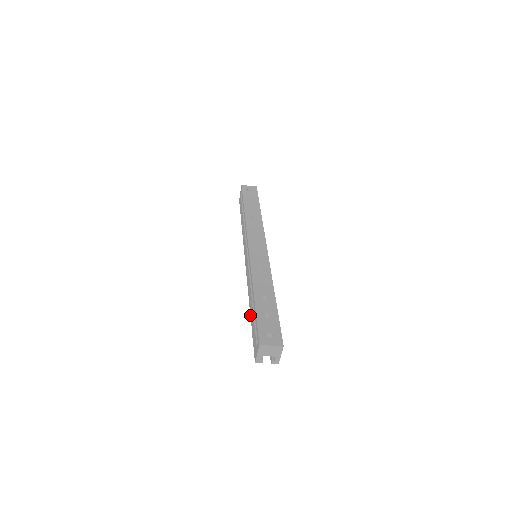
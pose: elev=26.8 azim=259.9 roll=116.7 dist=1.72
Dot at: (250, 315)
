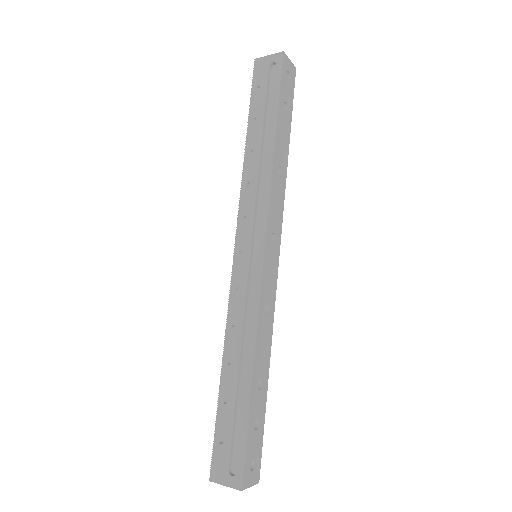
Dot at: (220, 382)
